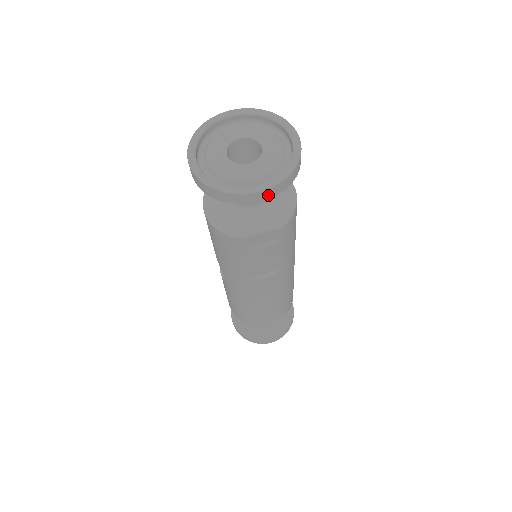
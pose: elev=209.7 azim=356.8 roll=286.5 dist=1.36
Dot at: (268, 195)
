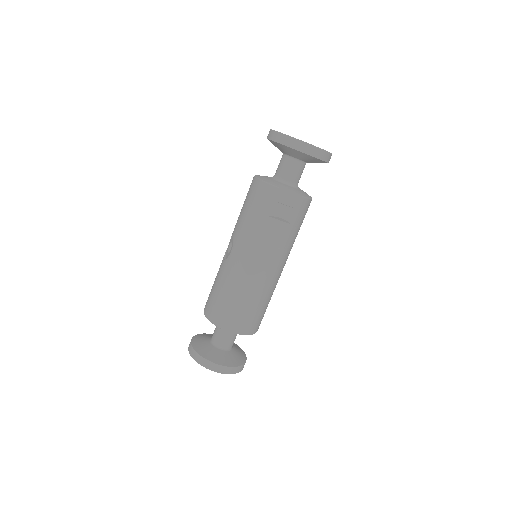
Dot at: (312, 152)
